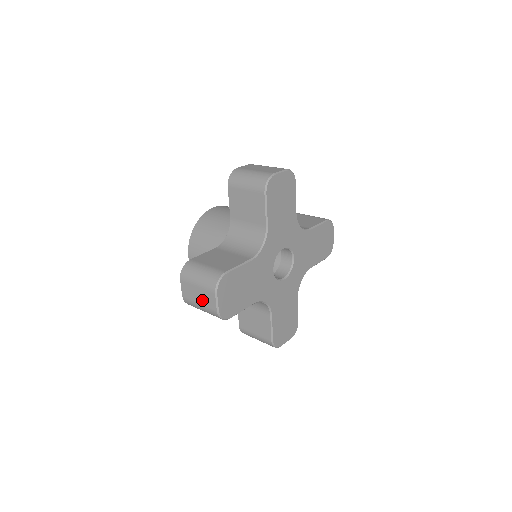
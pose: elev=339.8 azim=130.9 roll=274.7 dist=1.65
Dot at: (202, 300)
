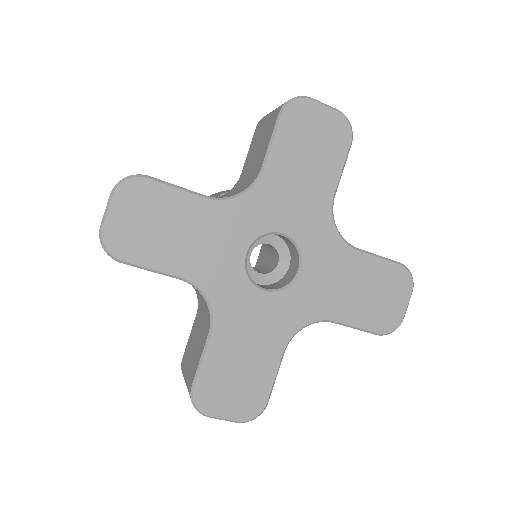
Dot at: occluded
